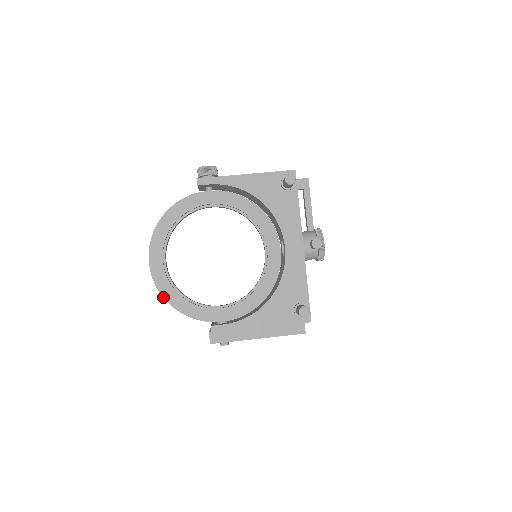
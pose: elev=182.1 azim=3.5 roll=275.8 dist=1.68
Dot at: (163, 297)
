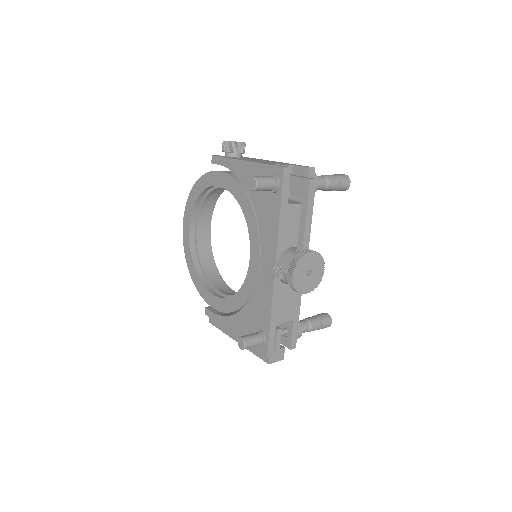
Dot at: (187, 263)
